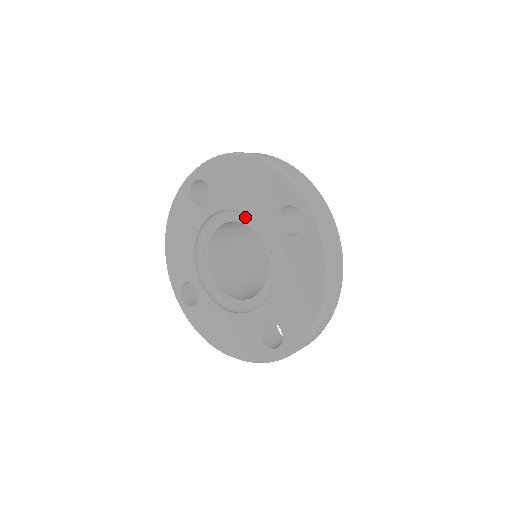
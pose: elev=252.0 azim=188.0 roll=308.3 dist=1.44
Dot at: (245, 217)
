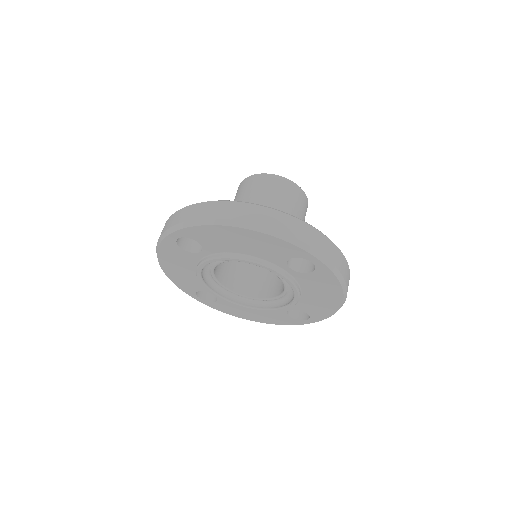
Dot at: occluded
